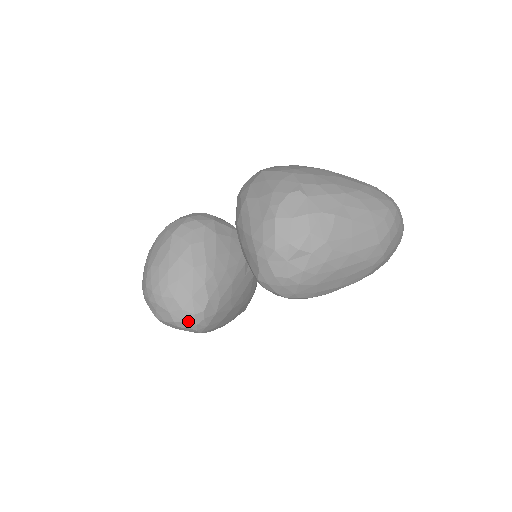
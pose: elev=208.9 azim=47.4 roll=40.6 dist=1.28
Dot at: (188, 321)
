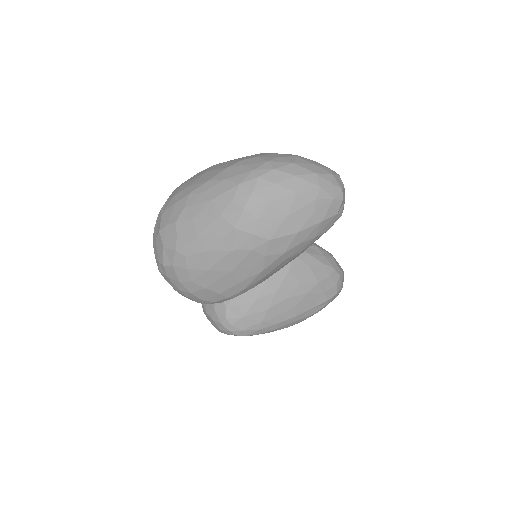
Dot at: (222, 329)
